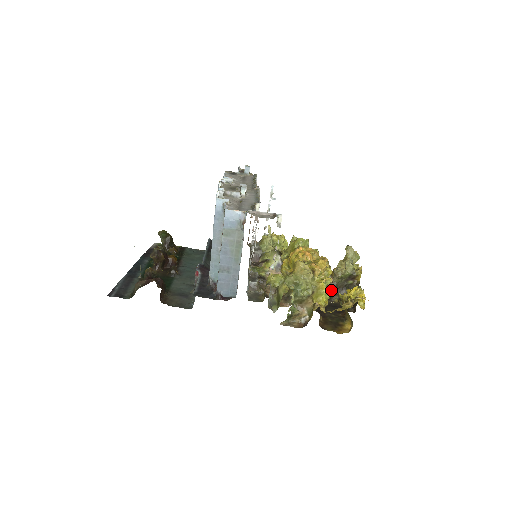
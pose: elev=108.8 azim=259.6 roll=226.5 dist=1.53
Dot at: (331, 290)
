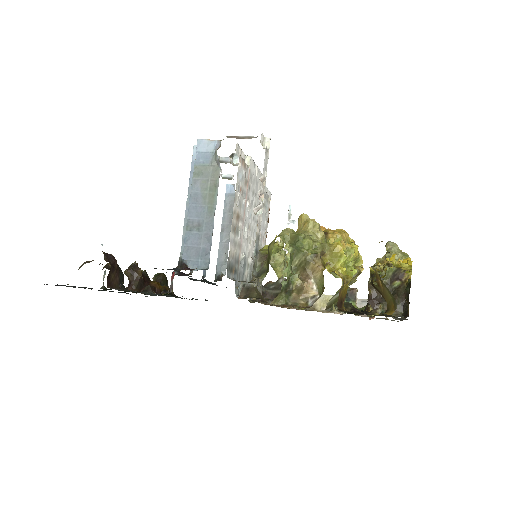
Dot at: (368, 298)
